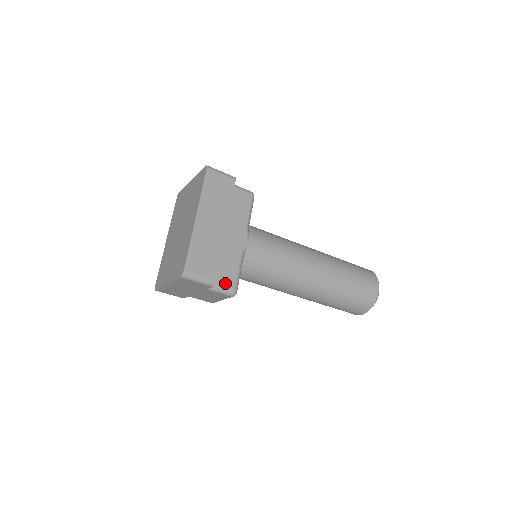
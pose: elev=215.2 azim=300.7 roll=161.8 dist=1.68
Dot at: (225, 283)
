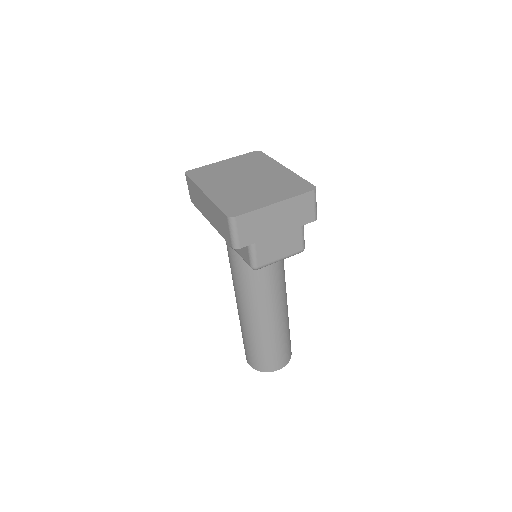
Dot at: occluded
